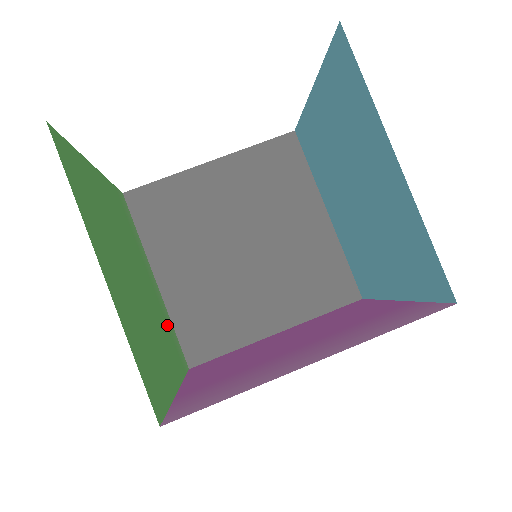
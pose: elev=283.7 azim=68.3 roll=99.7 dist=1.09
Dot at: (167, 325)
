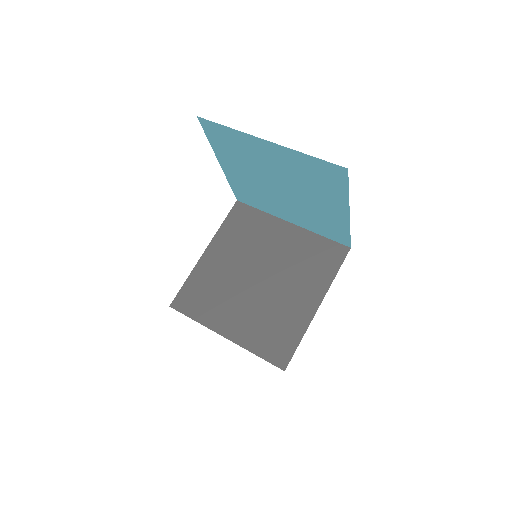
Dot at: occluded
